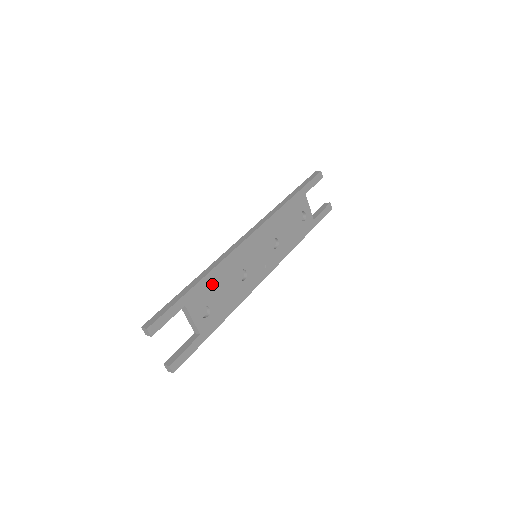
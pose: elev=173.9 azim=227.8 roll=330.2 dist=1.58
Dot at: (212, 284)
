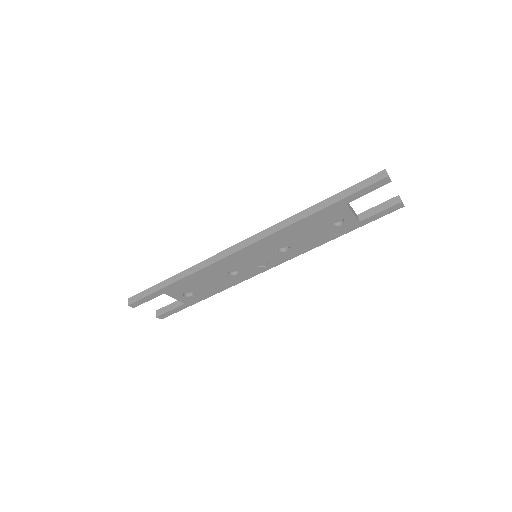
Dot at: (193, 281)
